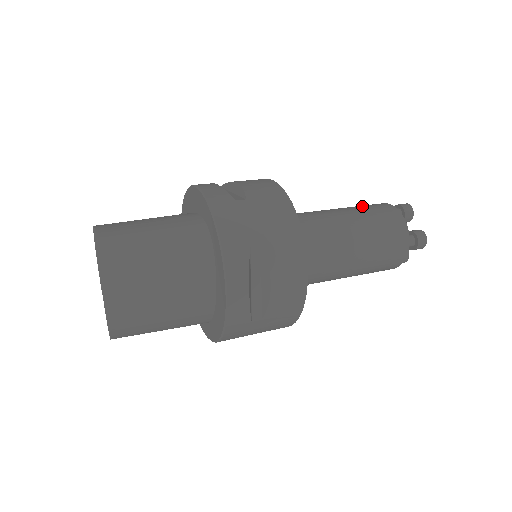
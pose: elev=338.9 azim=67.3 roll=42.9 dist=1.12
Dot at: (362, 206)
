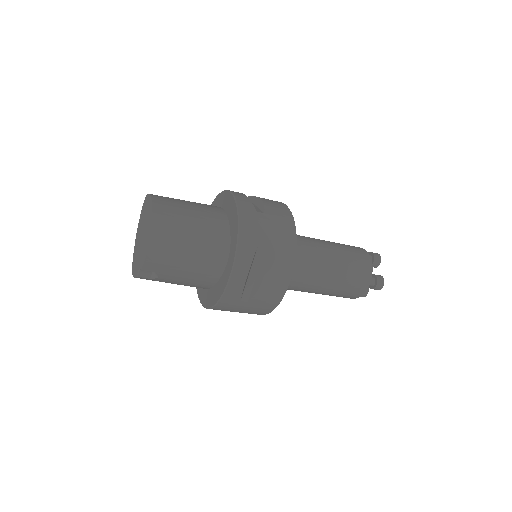
Dot at: occluded
